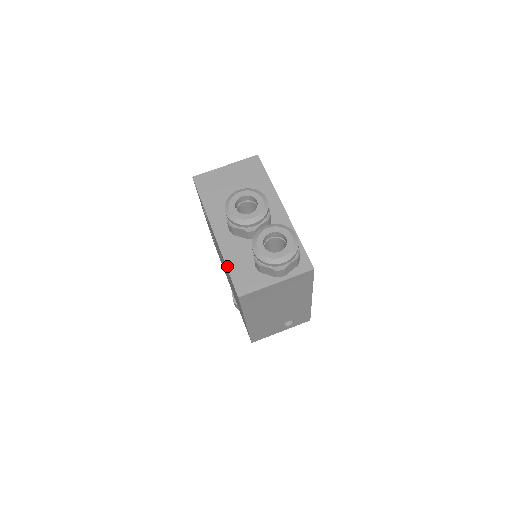
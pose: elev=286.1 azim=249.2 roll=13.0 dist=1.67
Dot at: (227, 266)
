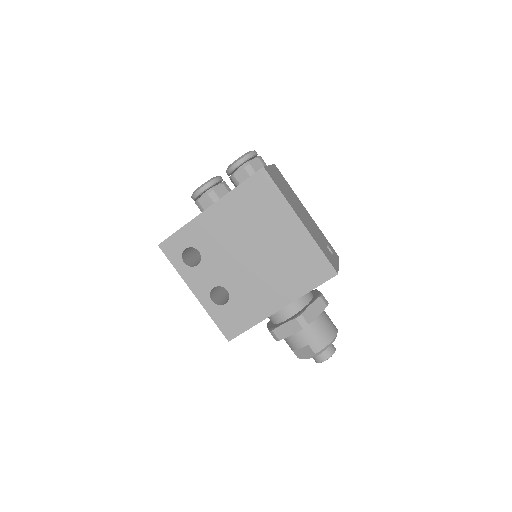
Dot at: (237, 186)
